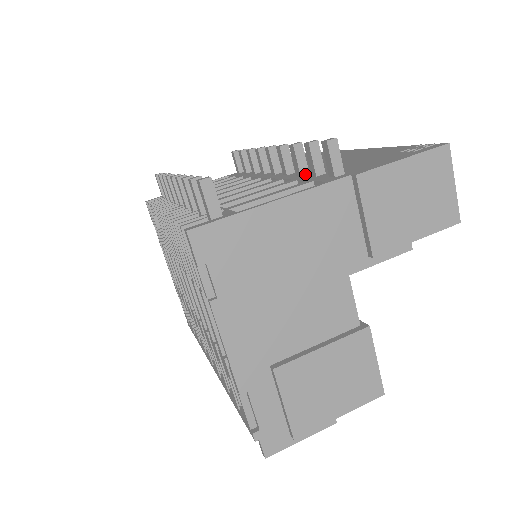
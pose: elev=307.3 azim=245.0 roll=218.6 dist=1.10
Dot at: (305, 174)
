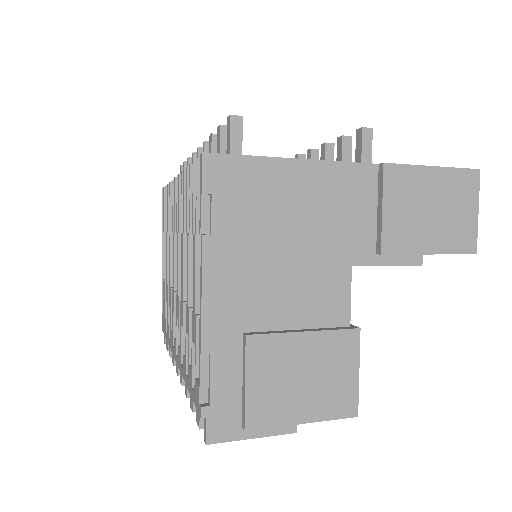
Dot at: occluded
